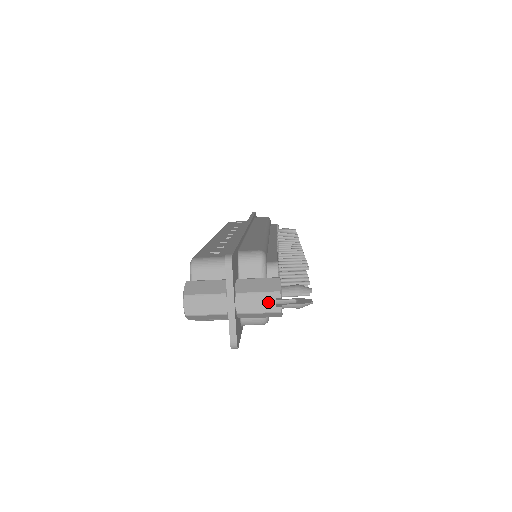
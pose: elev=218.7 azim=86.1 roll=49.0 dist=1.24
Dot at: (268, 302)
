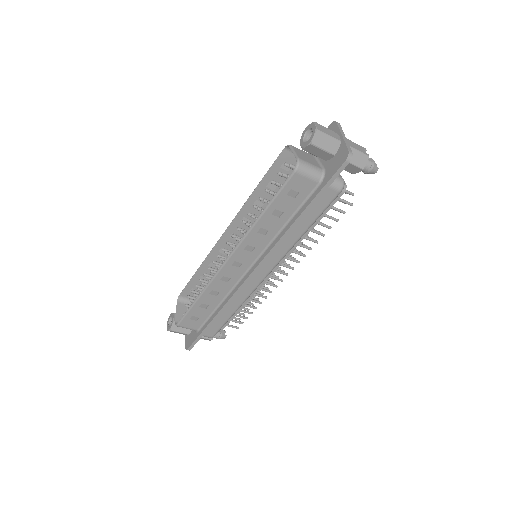
Dot at: (361, 149)
